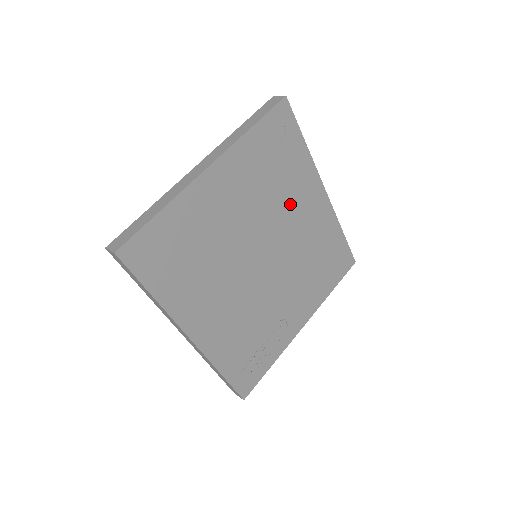
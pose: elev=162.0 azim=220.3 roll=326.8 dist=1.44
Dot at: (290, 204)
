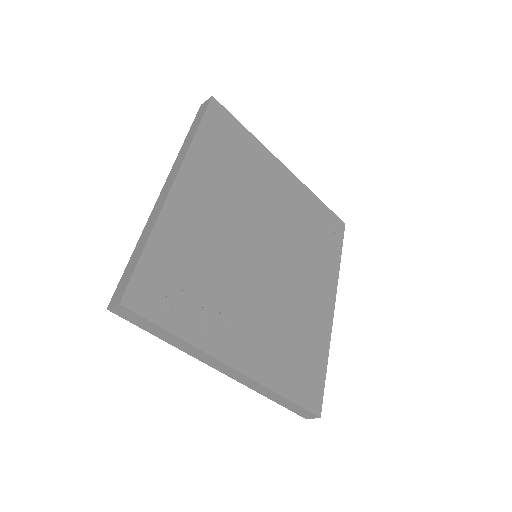
Dot at: (308, 265)
